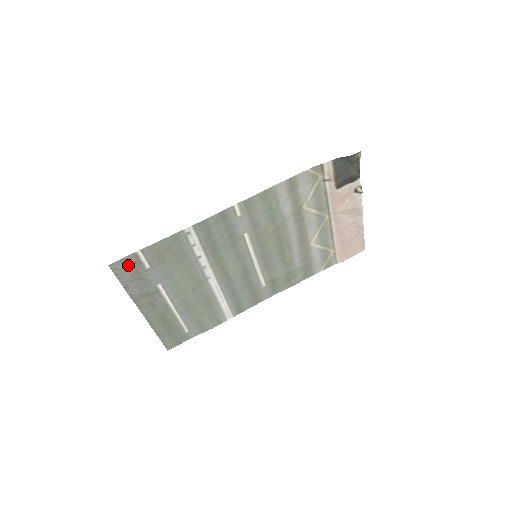
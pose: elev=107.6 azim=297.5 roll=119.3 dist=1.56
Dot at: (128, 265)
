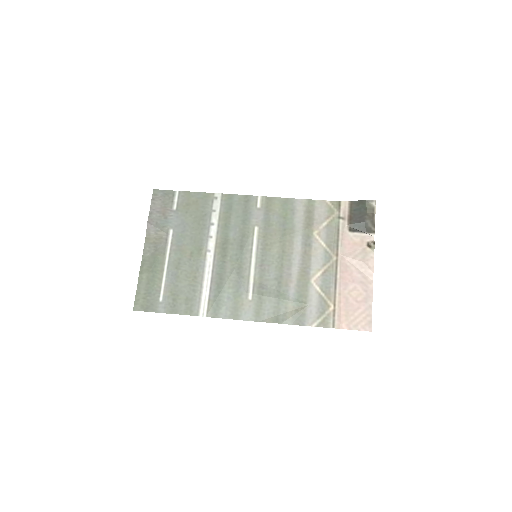
Dot at: (164, 197)
